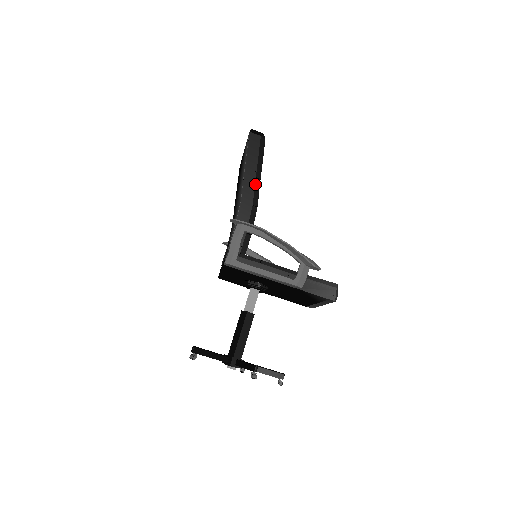
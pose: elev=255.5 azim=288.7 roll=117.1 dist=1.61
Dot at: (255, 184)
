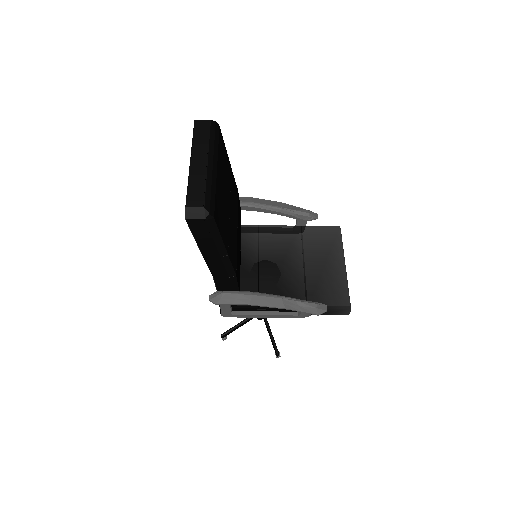
Dot at: (223, 262)
